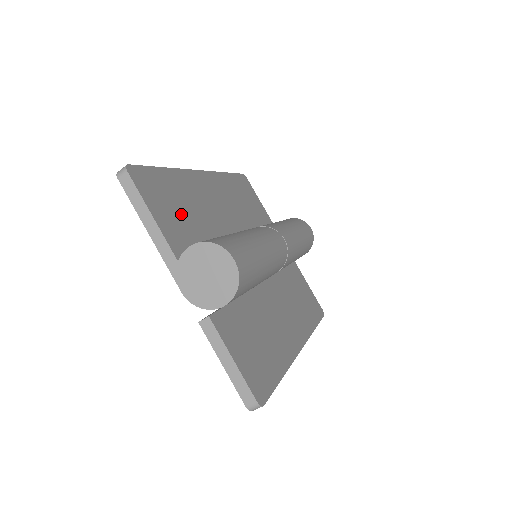
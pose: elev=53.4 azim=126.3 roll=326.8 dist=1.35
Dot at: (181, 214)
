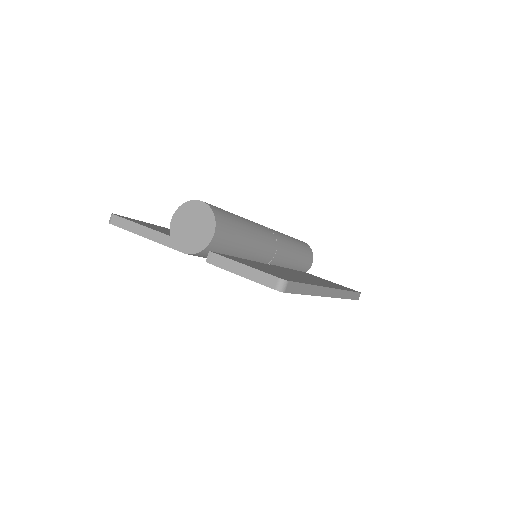
Dot at: (169, 232)
